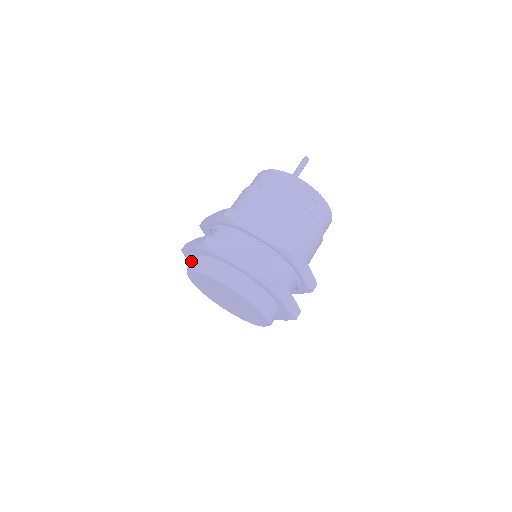
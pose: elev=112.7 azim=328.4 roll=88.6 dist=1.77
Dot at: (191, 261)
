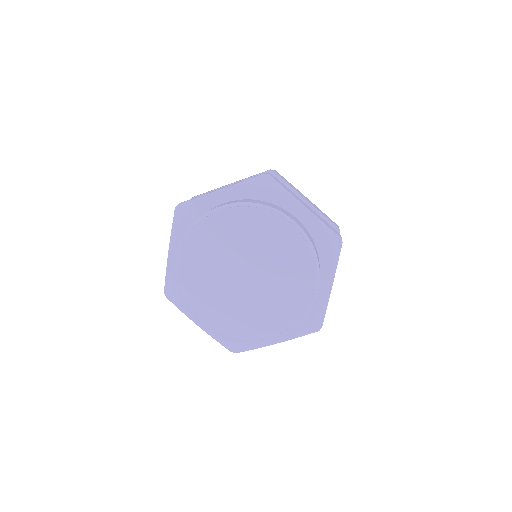
Dot at: occluded
